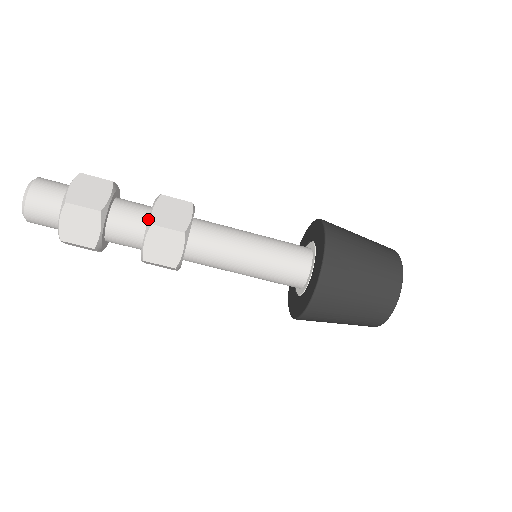
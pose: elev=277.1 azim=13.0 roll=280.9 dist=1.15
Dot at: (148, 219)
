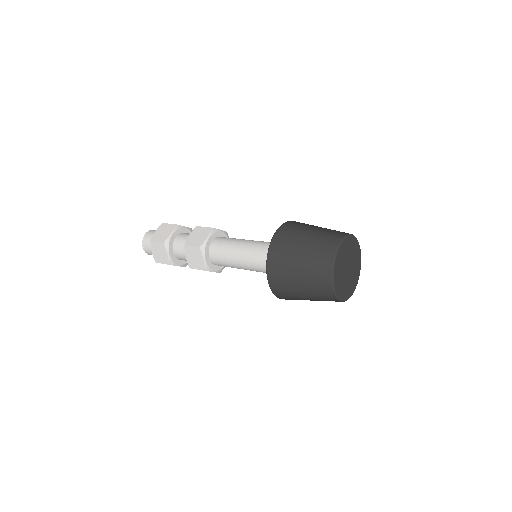
Dot at: (188, 262)
